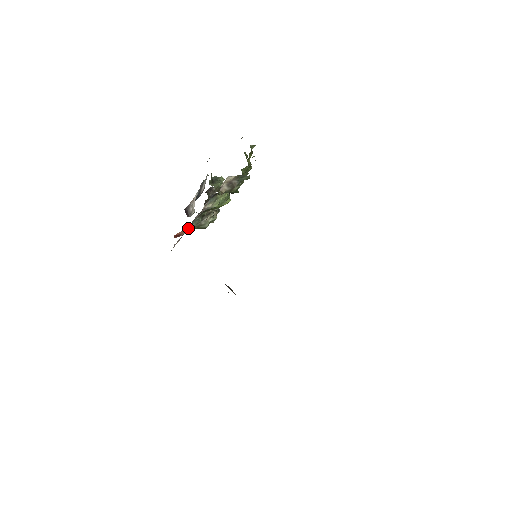
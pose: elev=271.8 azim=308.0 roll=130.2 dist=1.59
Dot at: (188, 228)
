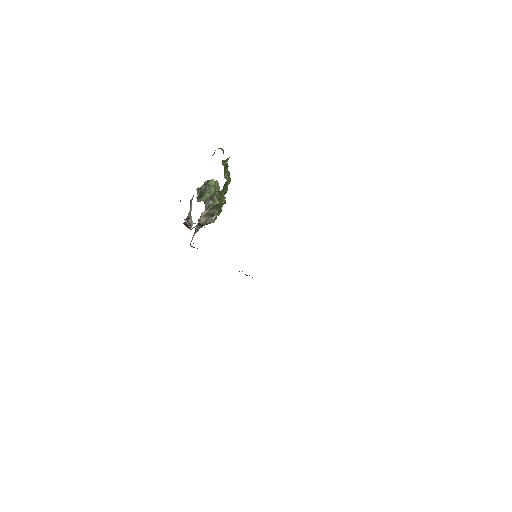
Dot at: occluded
